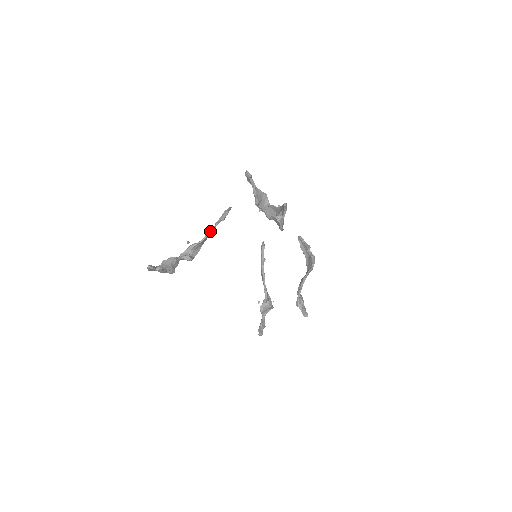
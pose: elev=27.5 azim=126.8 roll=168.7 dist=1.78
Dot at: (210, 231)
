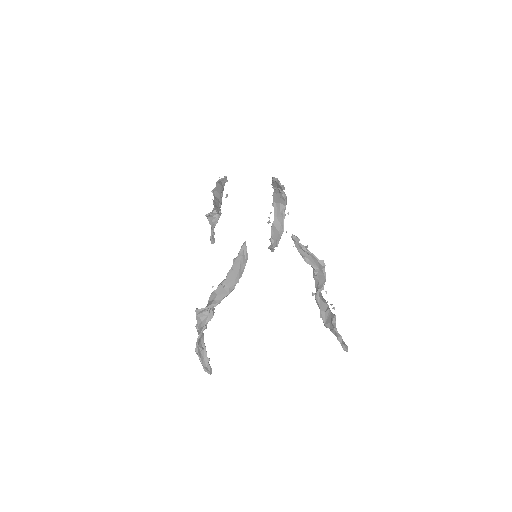
Dot at: occluded
